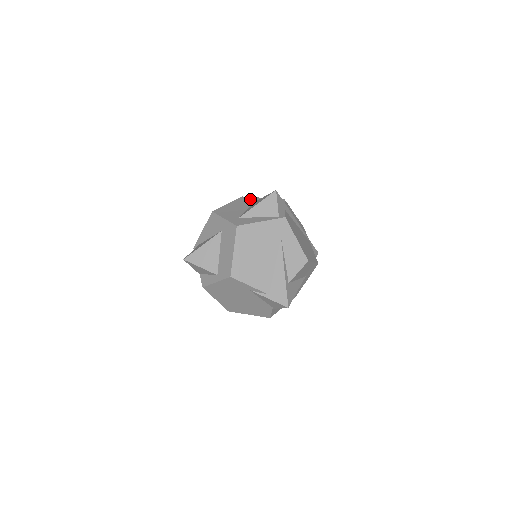
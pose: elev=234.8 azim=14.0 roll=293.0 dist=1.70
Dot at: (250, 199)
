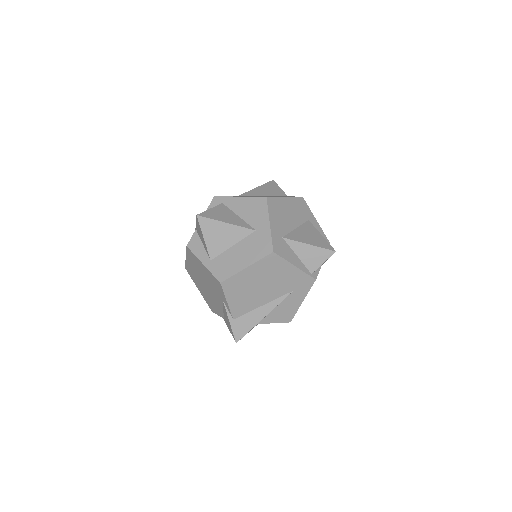
Dot at: (306, 210)
